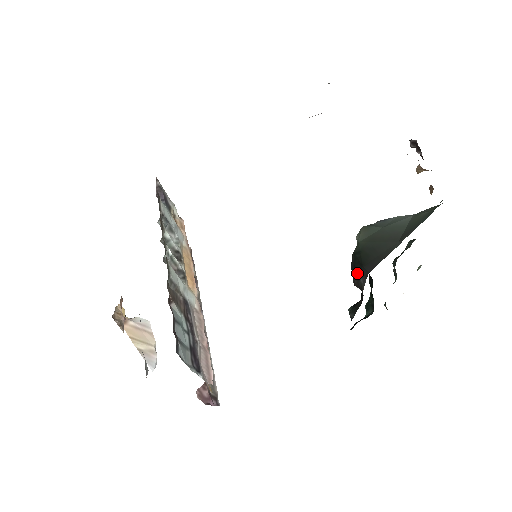
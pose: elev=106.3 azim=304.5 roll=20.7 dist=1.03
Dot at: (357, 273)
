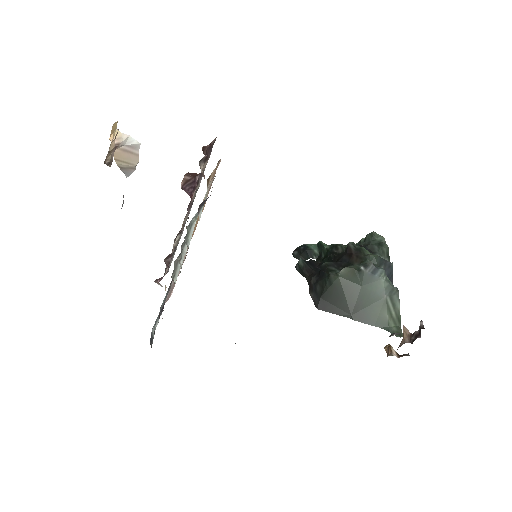
Dot at: (316, 289)
